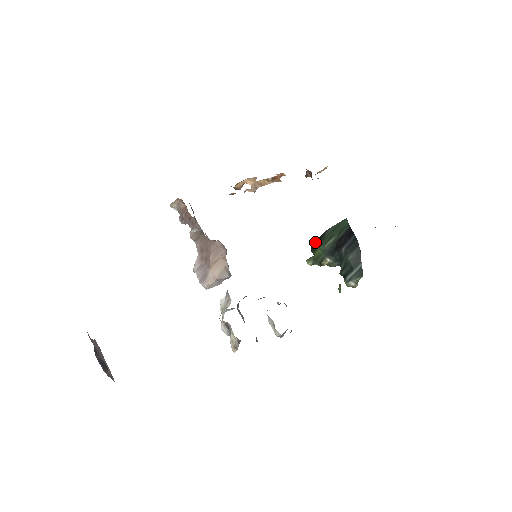
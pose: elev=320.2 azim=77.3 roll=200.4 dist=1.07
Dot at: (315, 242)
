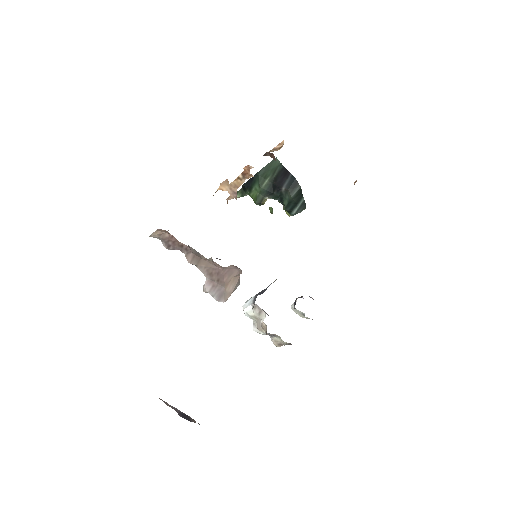
Dot at: (247, 183)
